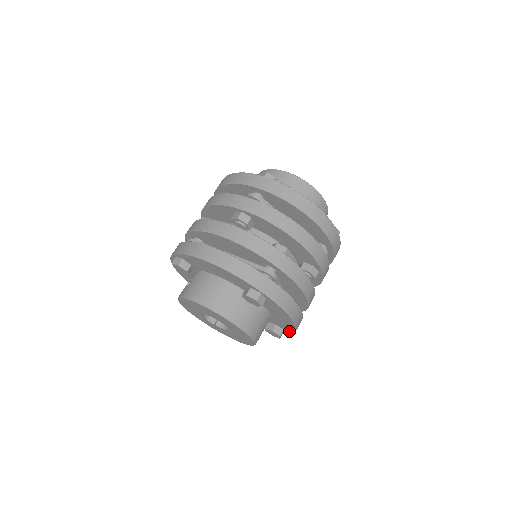
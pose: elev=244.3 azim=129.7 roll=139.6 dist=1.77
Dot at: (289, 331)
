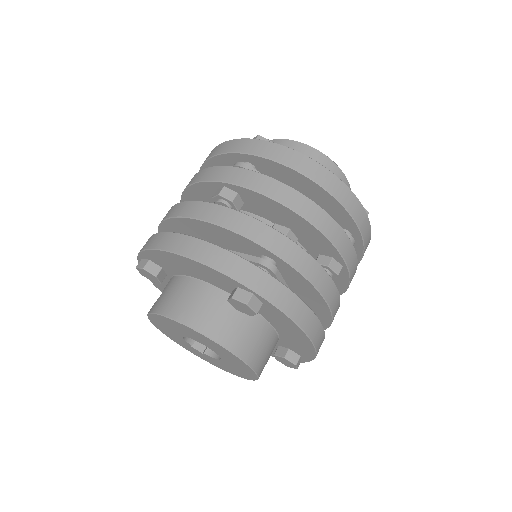
Dot at: (308, 356)
